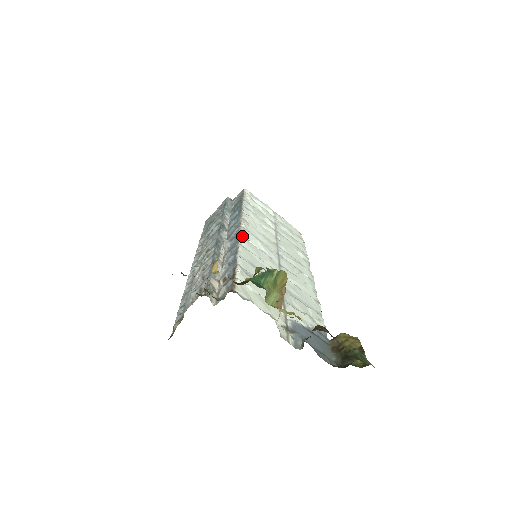
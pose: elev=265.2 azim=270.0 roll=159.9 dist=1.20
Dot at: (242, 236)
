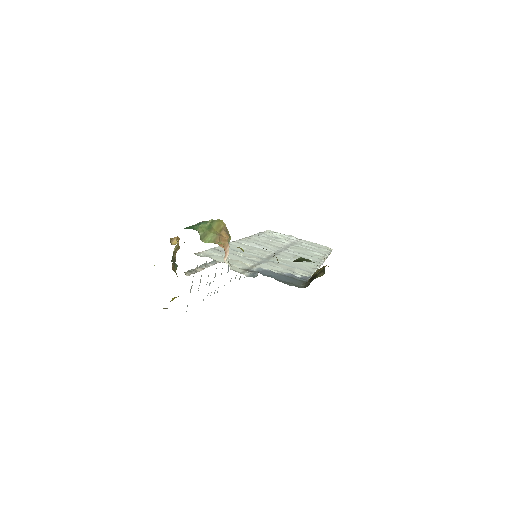
Dot at: (234, 241)
